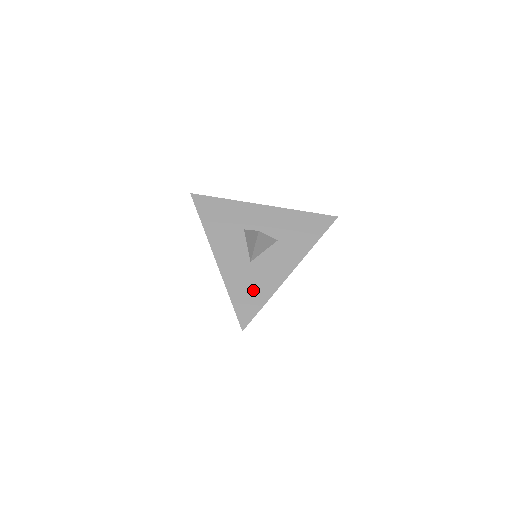
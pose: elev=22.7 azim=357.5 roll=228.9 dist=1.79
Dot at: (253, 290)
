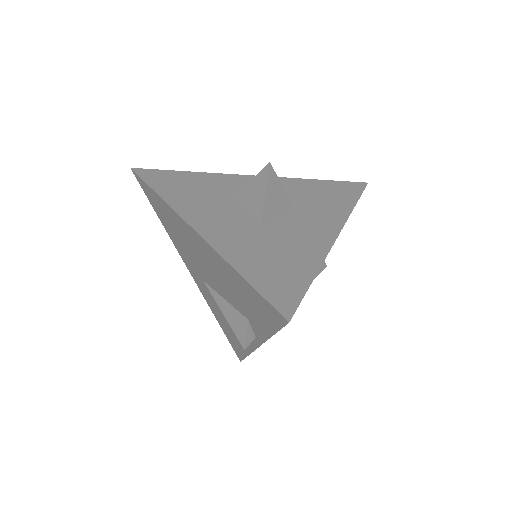
Dot at: (282, 262)
